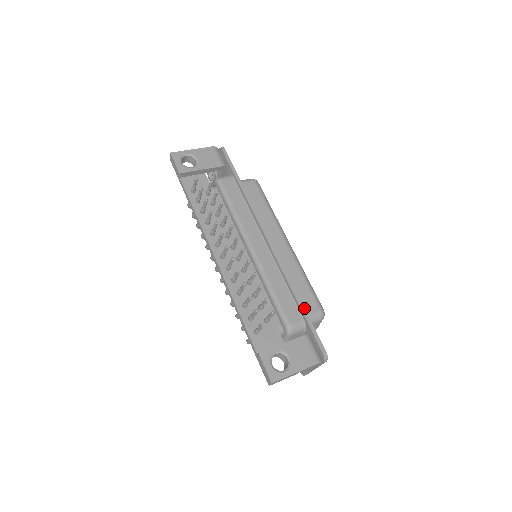
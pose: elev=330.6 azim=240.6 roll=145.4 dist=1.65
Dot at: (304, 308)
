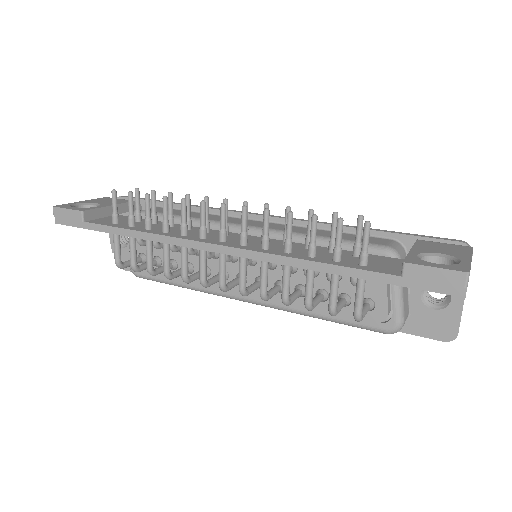
Dot at: (378, 229)
